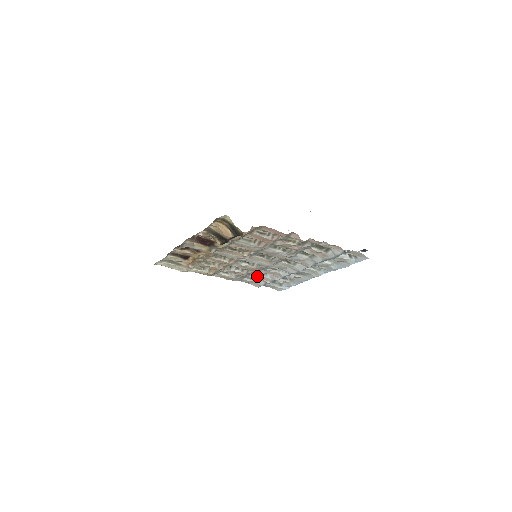
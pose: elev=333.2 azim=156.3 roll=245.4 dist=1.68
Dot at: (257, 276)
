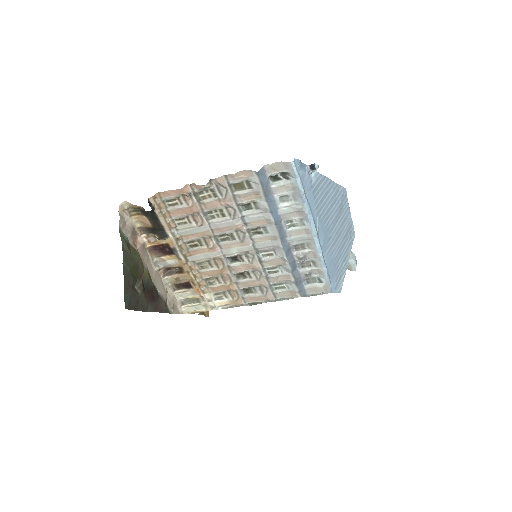
Dot at: (274, 277)
